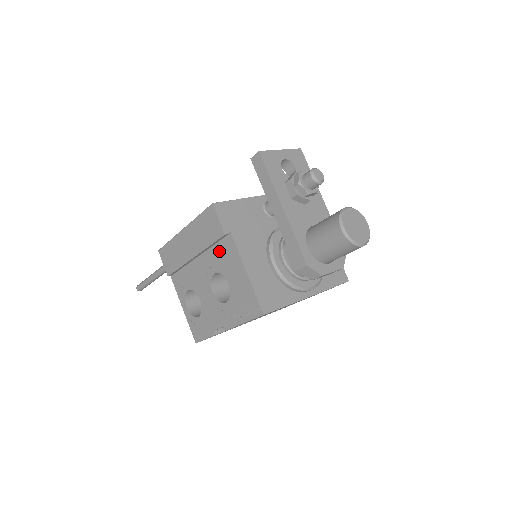
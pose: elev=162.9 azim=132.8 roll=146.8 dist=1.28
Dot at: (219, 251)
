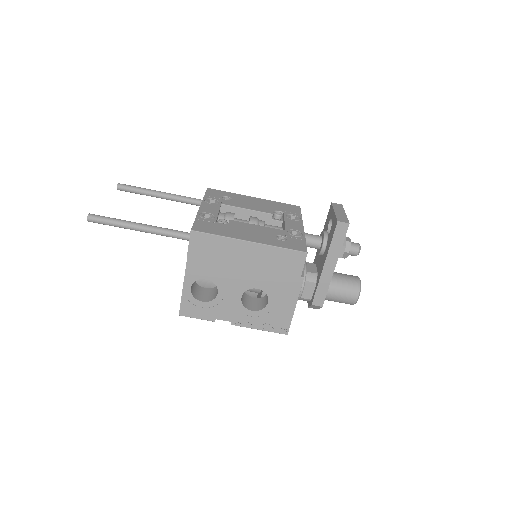
Dot at: (279, 280)
